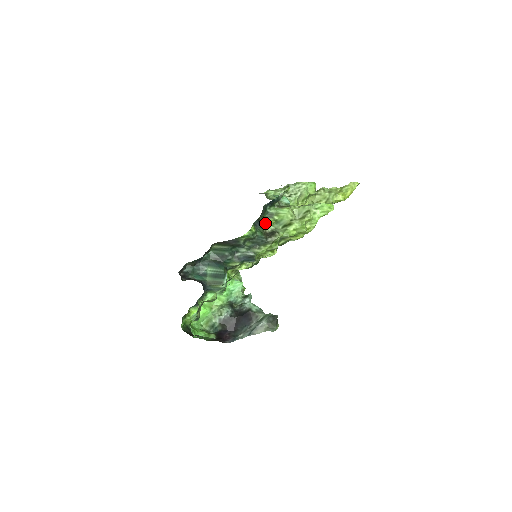
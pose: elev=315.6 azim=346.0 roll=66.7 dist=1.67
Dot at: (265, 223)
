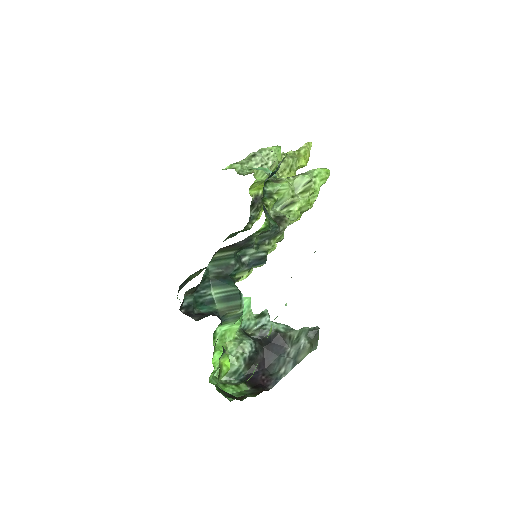
Dot at: (267, 207)
